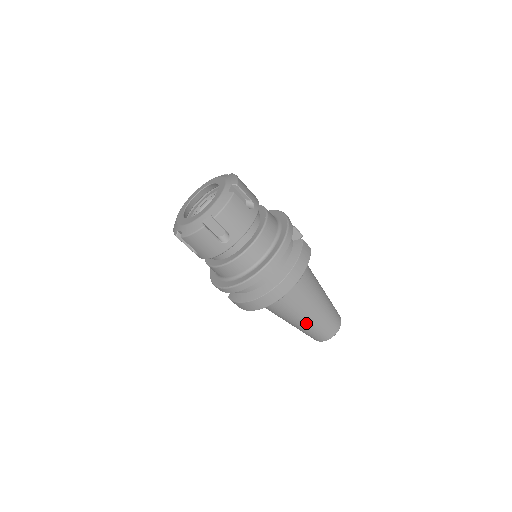
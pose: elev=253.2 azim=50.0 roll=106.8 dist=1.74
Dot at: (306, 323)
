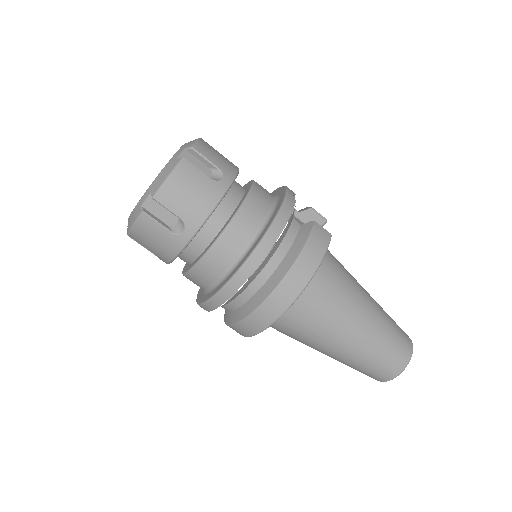
Dot at: (347, 353)
